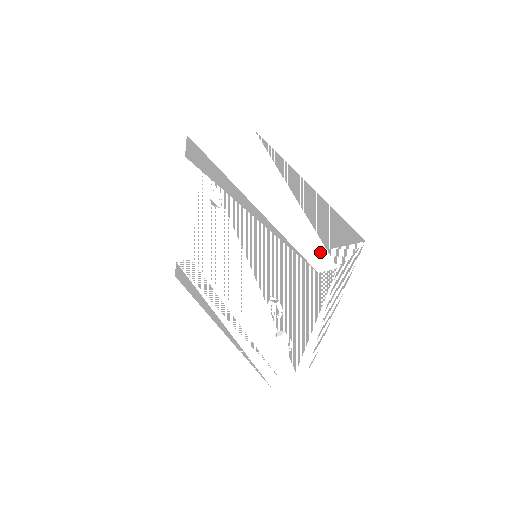
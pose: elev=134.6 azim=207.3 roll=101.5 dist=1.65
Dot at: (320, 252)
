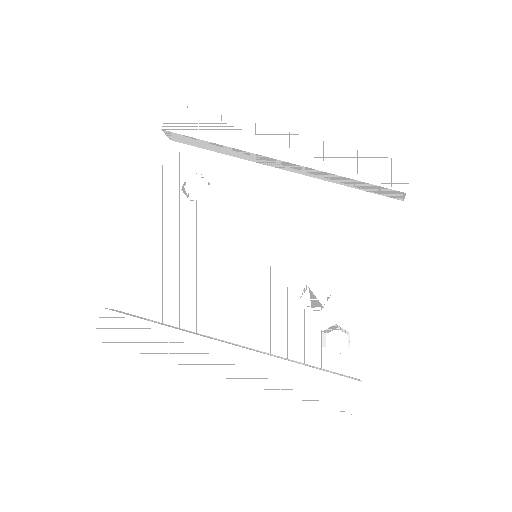
Dot at: (405, 169)
